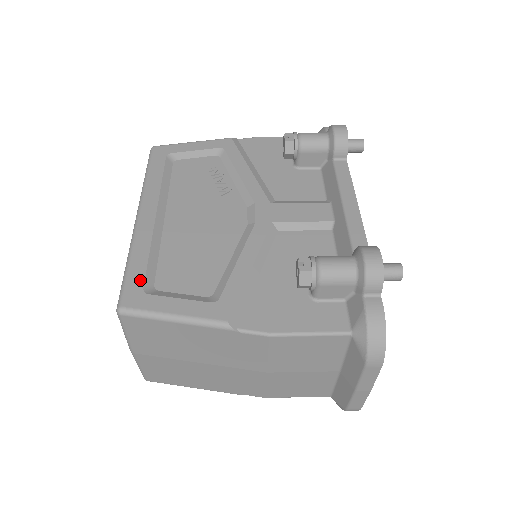
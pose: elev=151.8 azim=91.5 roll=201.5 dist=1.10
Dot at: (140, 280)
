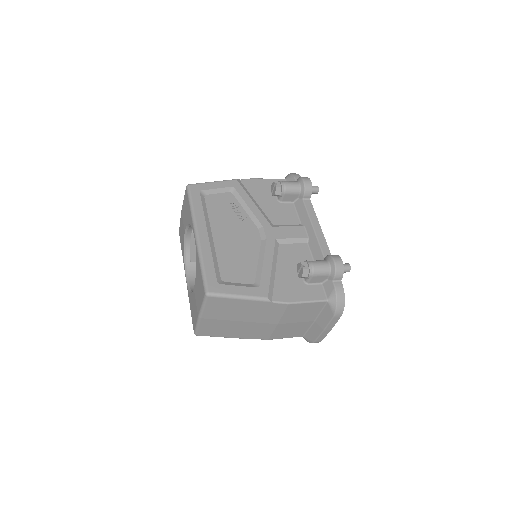
Dot at: (214, 276)
